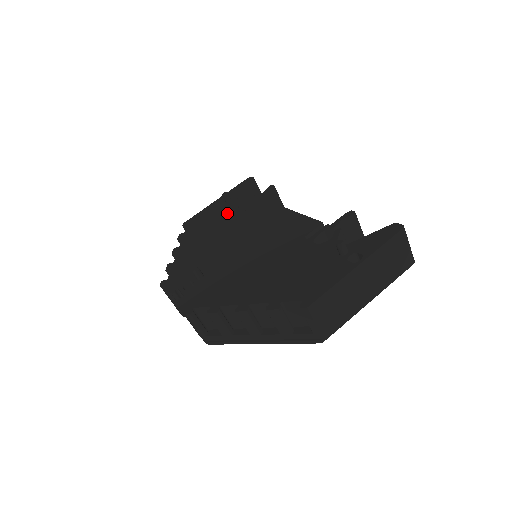
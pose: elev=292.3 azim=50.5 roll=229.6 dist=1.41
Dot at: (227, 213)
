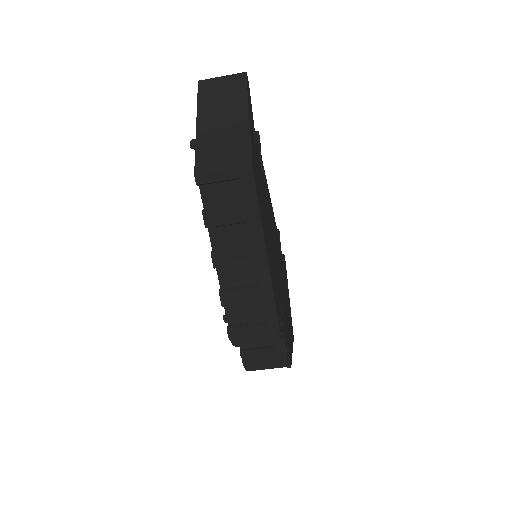
Dot at: occluded
